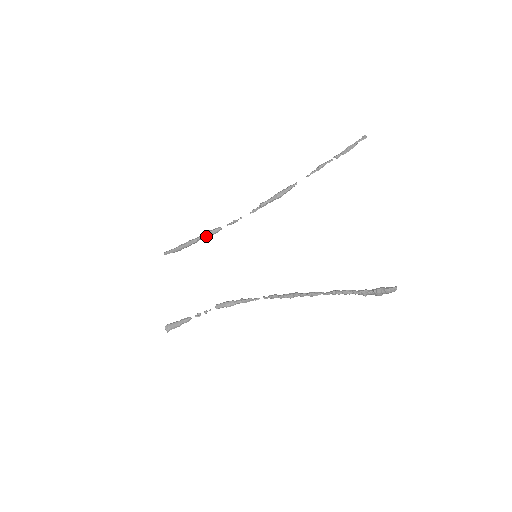
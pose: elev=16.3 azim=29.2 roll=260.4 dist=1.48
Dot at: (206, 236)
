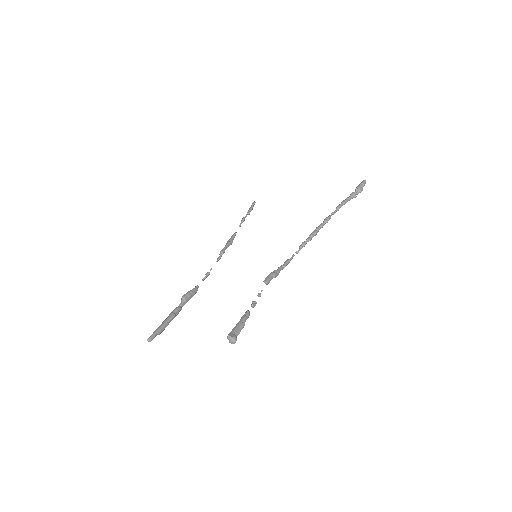
Dot at: (188, 297)
